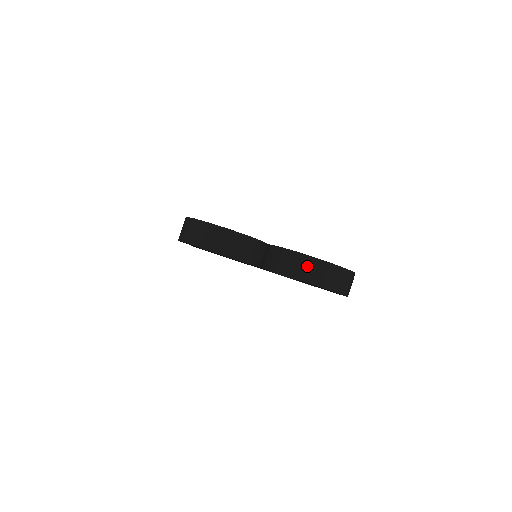
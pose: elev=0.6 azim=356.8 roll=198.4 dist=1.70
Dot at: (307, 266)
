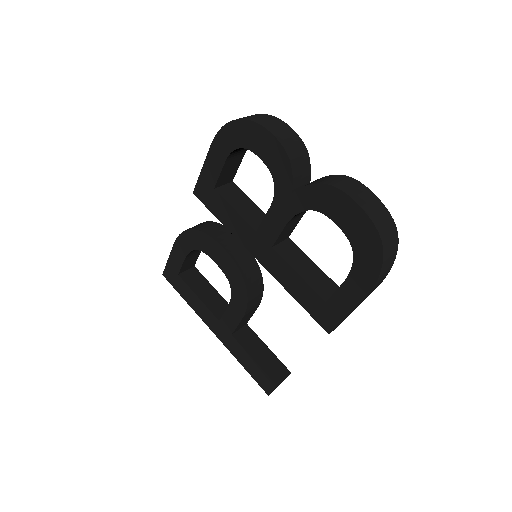
Dot at: (359, 189)
